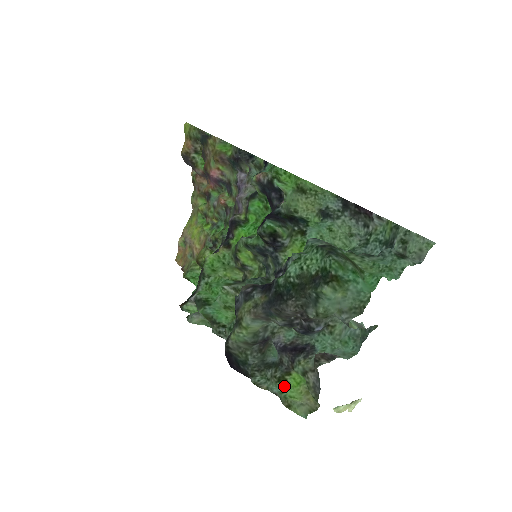
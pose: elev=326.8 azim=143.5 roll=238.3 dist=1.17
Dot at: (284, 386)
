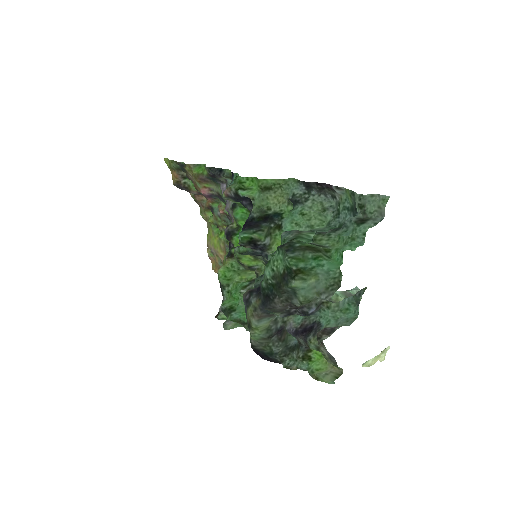
Dot at: (309, 362)
